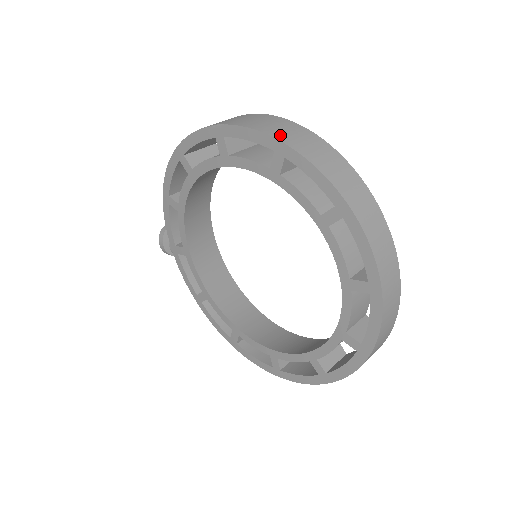
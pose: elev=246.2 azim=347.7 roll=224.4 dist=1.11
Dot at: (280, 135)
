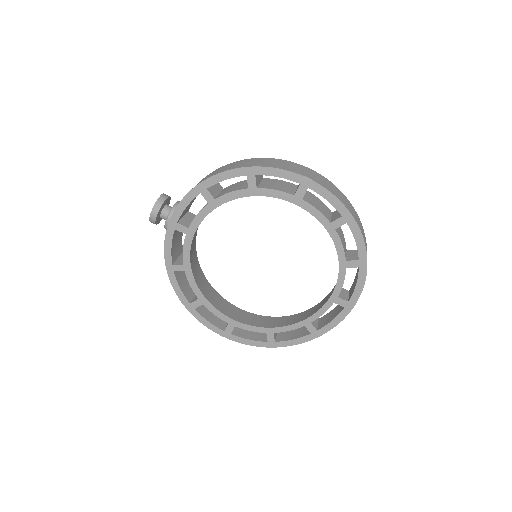
Dot at: (349, 208)
